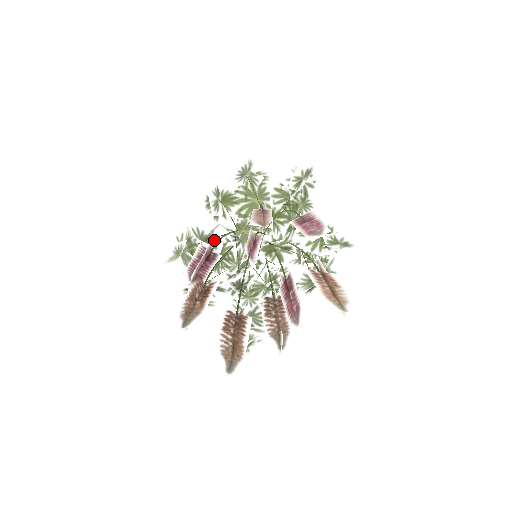
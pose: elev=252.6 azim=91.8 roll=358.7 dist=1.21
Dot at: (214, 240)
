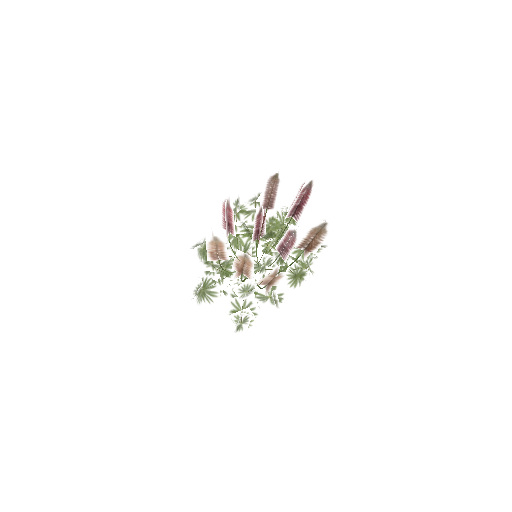
Dot at: occluded
